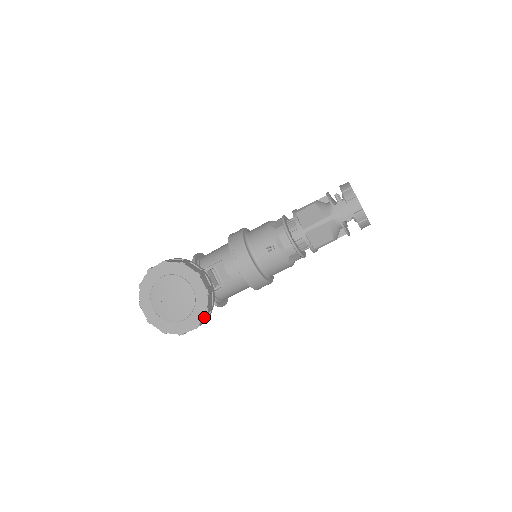
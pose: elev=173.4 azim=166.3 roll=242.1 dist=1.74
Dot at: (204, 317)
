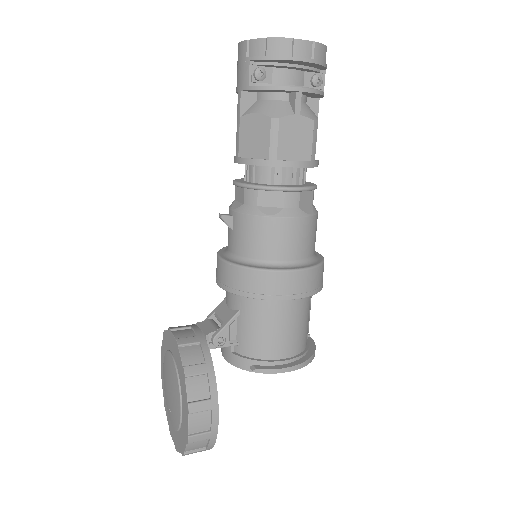
Dot at: (192, 386)
